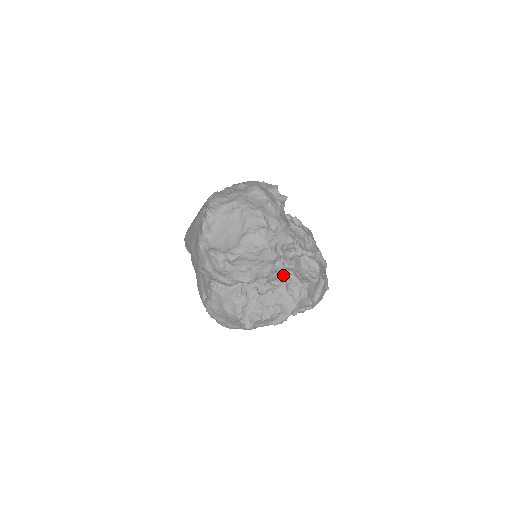
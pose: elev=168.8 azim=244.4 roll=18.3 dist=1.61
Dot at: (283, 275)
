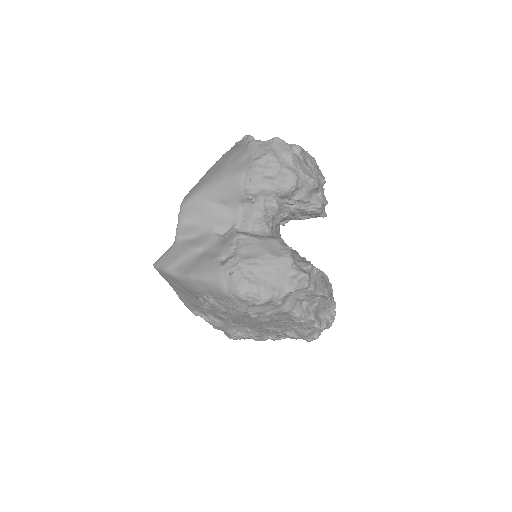
Dot at: (326, 215)
